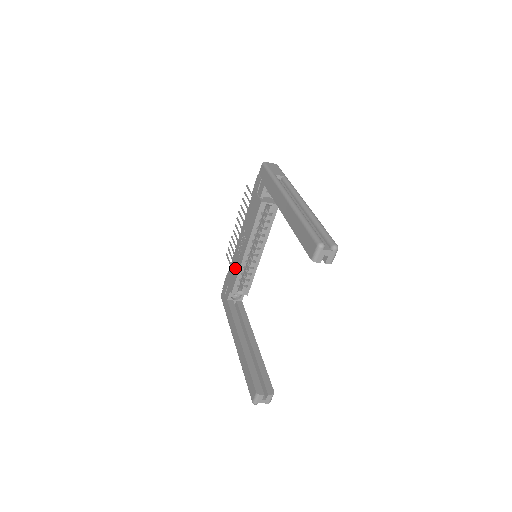
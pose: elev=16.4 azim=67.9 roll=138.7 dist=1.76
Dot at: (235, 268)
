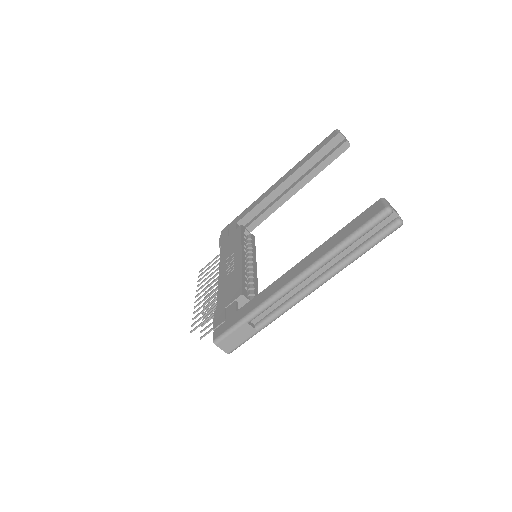
Dot at: (231, 282)
